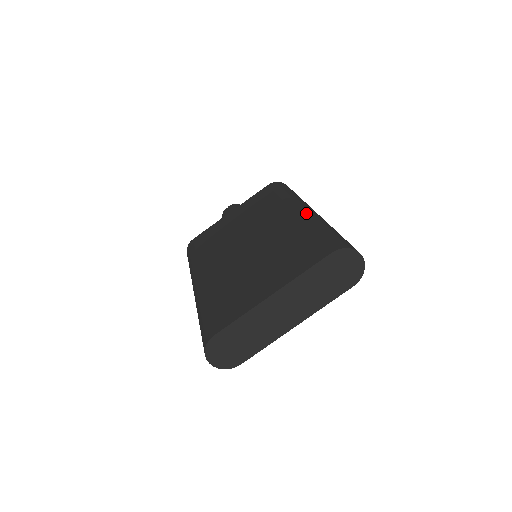
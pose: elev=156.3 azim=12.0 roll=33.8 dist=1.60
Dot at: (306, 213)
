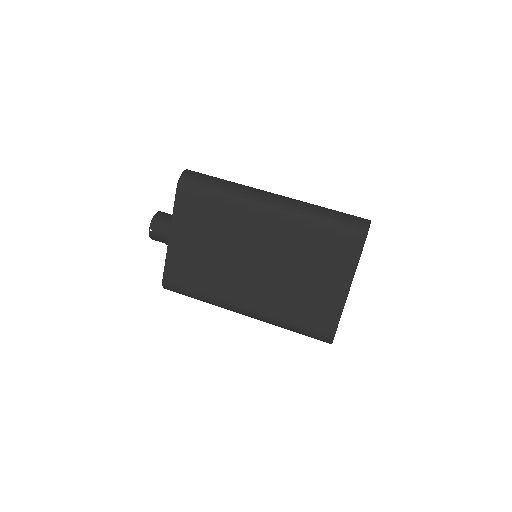
Dot at: (285, 211)
